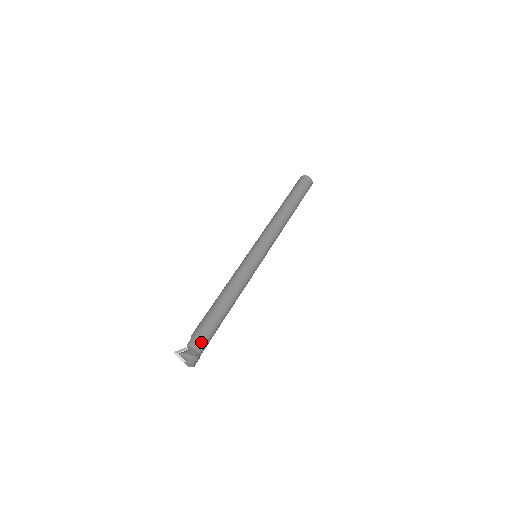
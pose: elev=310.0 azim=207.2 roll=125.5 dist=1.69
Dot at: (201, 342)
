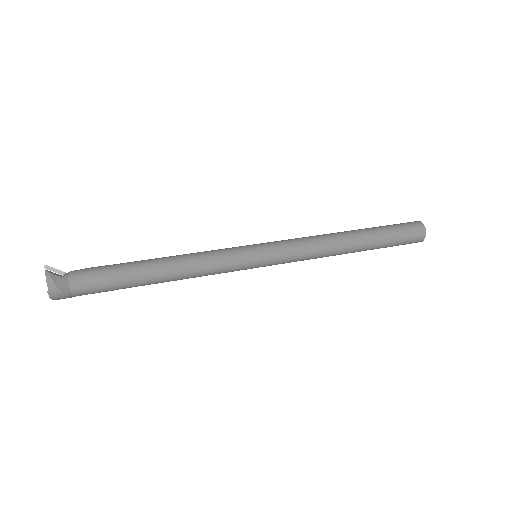
Dot at: (84, 281)
